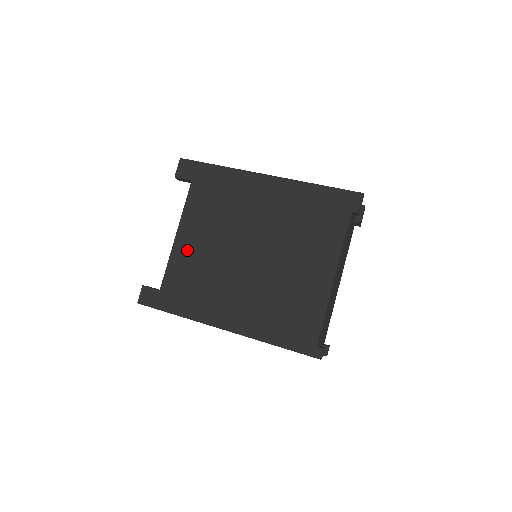
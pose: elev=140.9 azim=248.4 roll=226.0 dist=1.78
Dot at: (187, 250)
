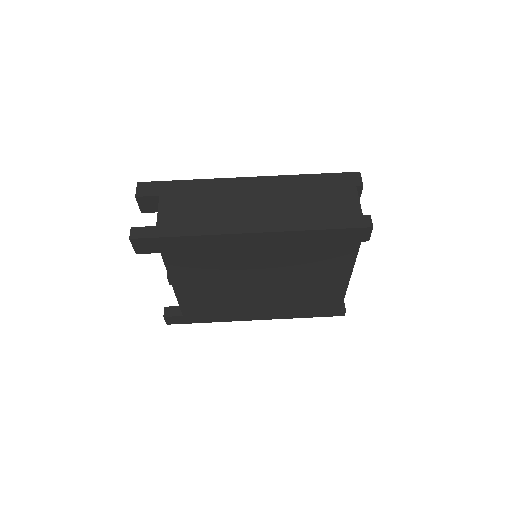
Dot at: (193, 294)
